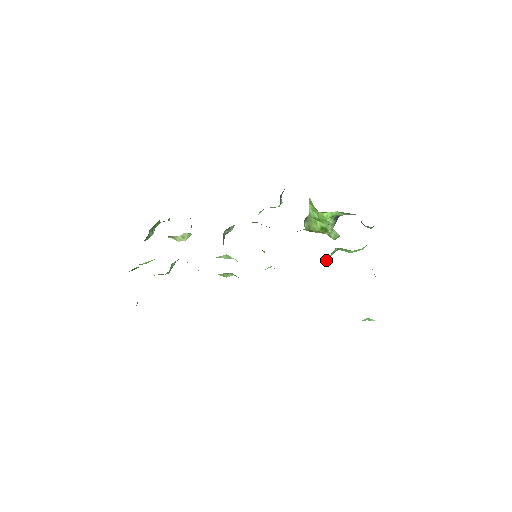
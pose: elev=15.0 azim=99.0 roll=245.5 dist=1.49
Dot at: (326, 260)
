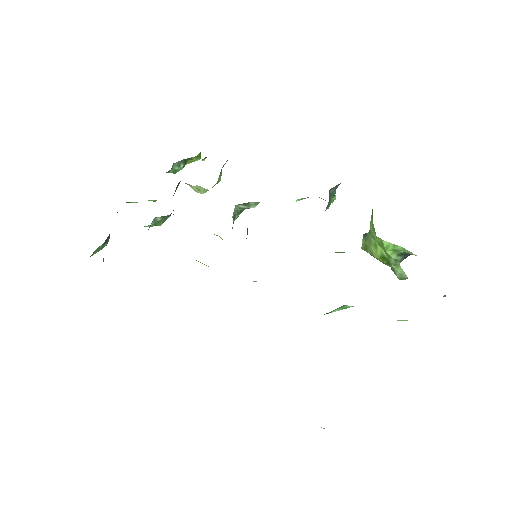
Dot at: (327, 313)
